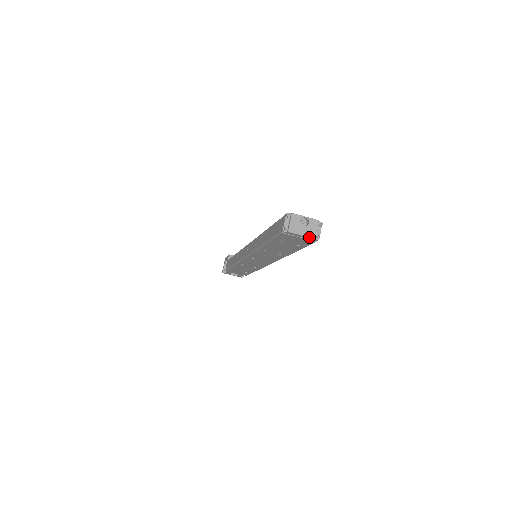
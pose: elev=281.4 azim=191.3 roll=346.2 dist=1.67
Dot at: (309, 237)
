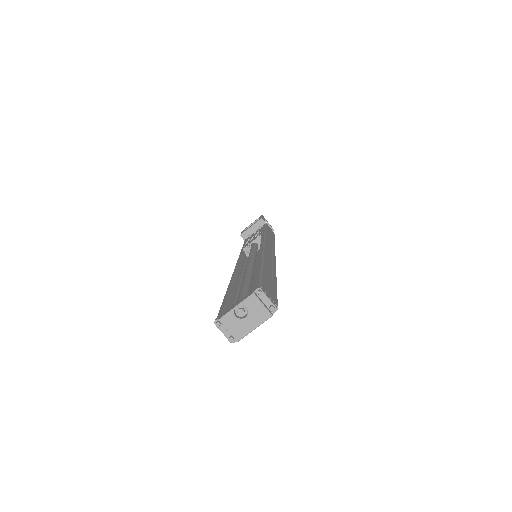
Dot at: (263, 322)
